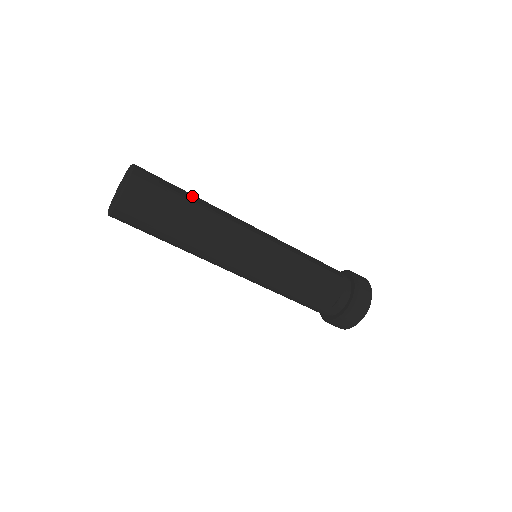
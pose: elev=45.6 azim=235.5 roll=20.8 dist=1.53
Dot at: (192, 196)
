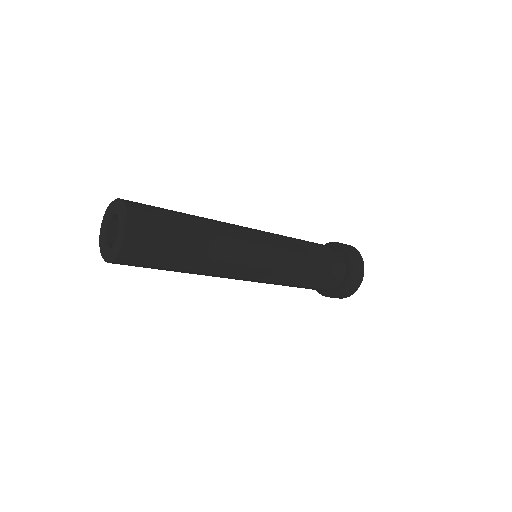
Dot at: (191, 220)
